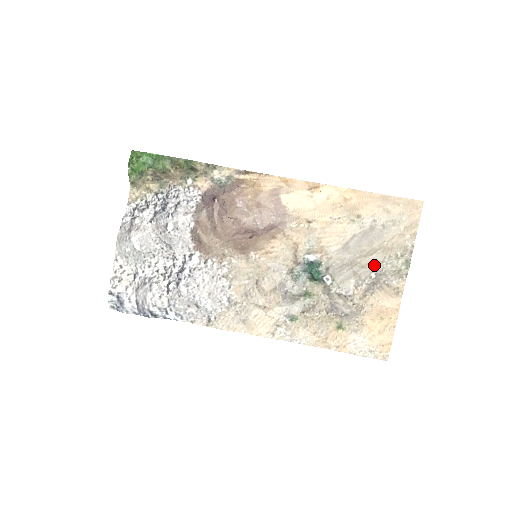
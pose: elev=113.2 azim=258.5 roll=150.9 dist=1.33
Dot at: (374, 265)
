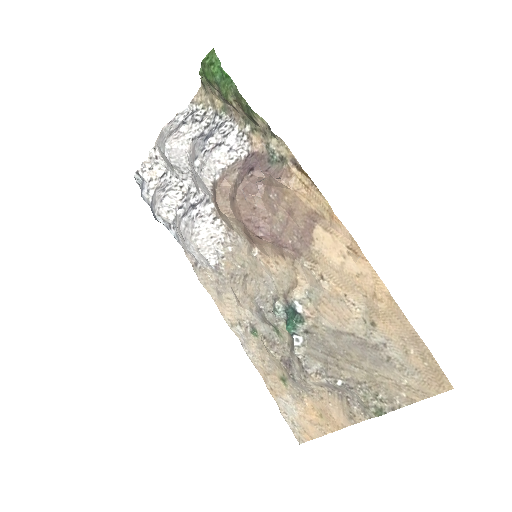
Dot at: (349, 376)
